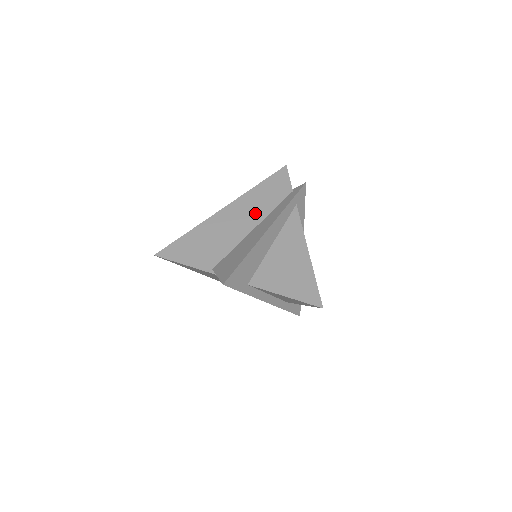
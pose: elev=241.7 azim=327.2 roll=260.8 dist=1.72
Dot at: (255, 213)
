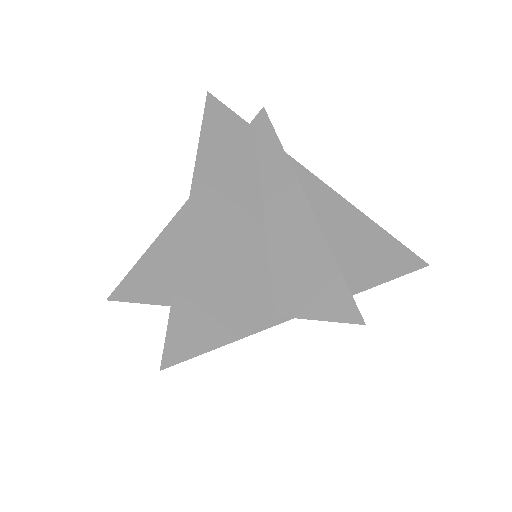
Dot at: (241, 188)
